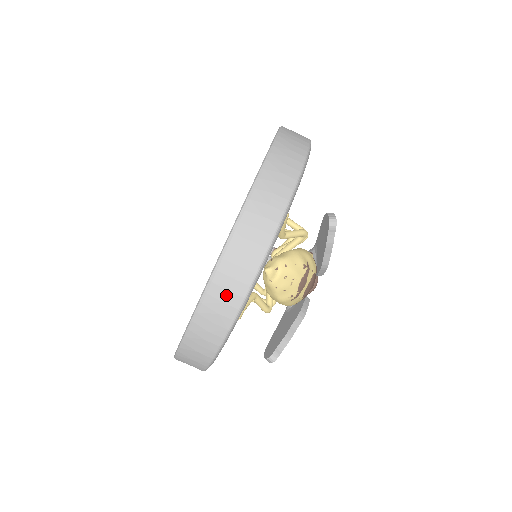
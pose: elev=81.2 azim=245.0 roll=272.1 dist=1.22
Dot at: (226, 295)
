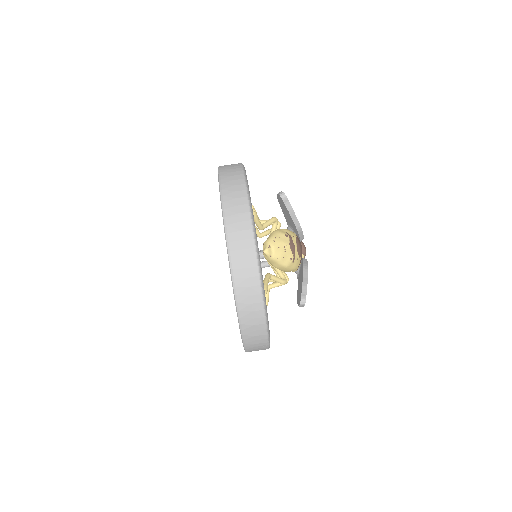
Dot at: (246, 272)
